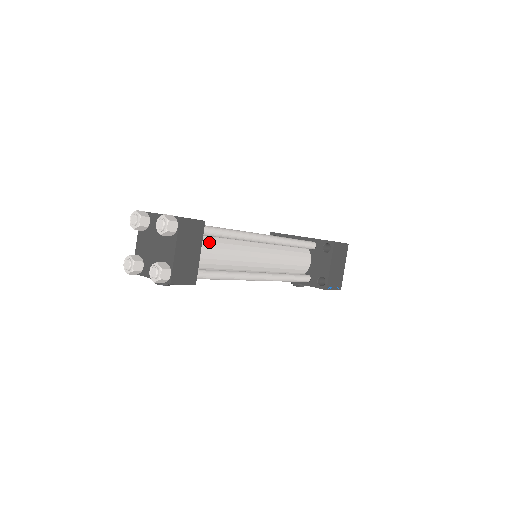
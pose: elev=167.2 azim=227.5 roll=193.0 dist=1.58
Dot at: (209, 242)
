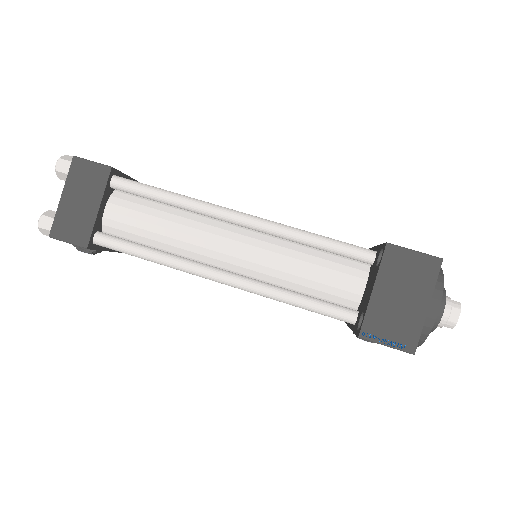
Dot at: (133, 203)
